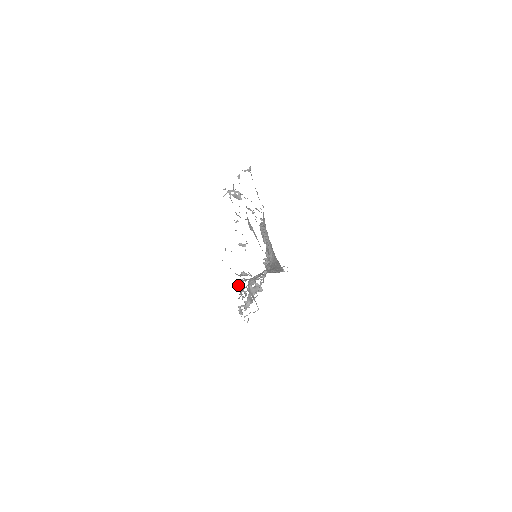
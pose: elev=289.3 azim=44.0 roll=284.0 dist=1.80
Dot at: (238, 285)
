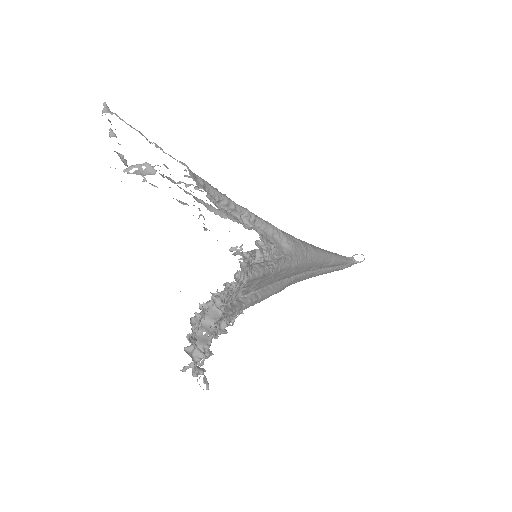
Dot at: occluded
